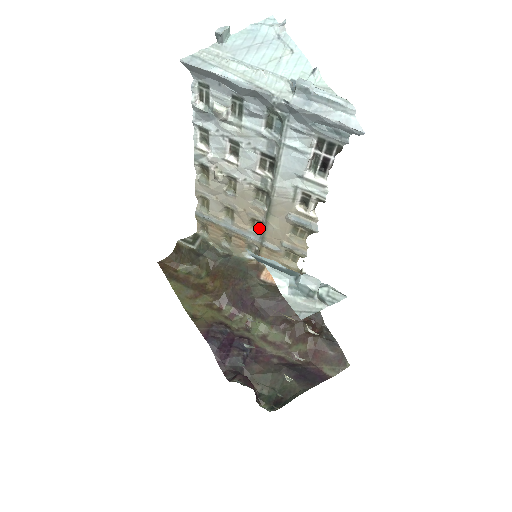
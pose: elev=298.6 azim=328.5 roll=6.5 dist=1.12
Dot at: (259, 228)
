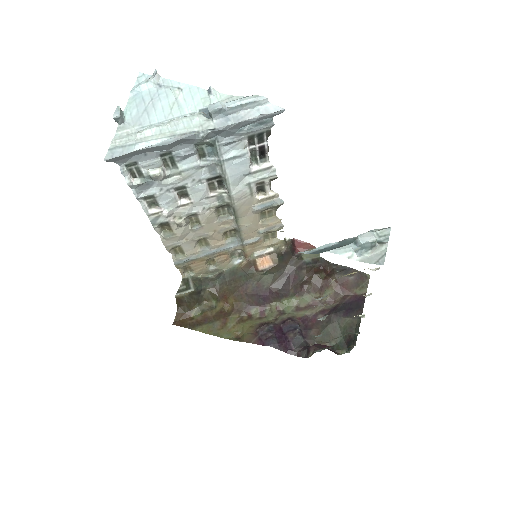
Dot at: (233, 235)
